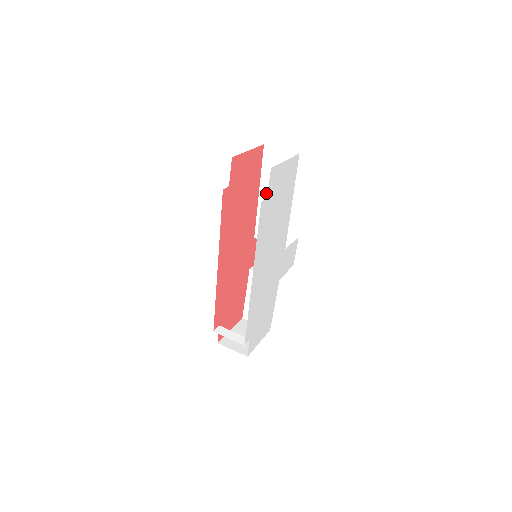
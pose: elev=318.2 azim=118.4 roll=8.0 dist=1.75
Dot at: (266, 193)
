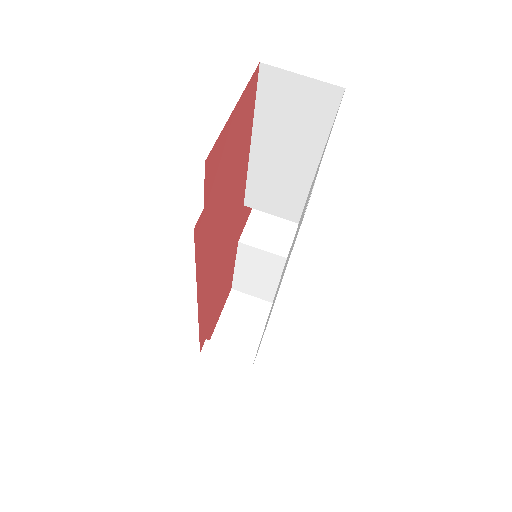
Dot at: (265, 148)
